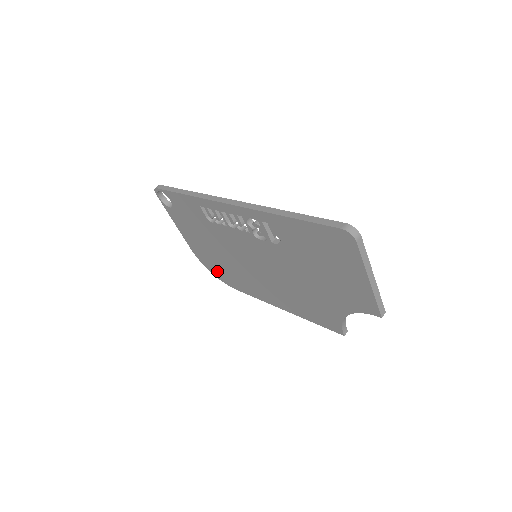
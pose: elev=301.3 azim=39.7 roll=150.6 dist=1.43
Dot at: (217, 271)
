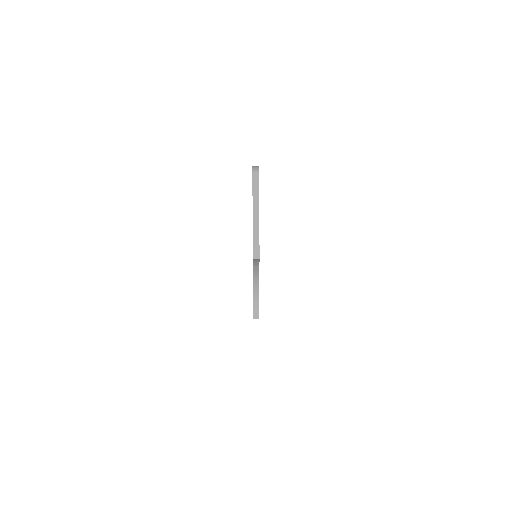
Dot at: occluded
